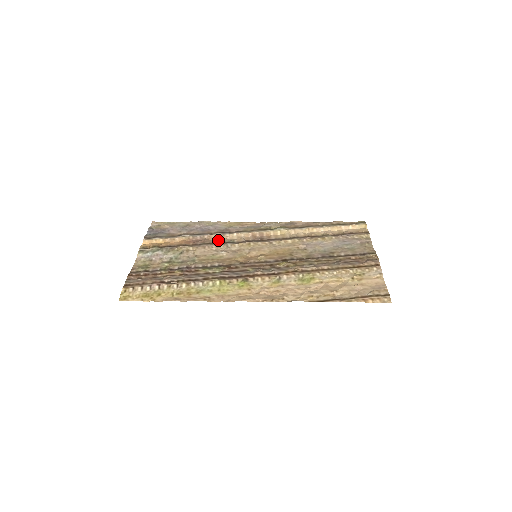
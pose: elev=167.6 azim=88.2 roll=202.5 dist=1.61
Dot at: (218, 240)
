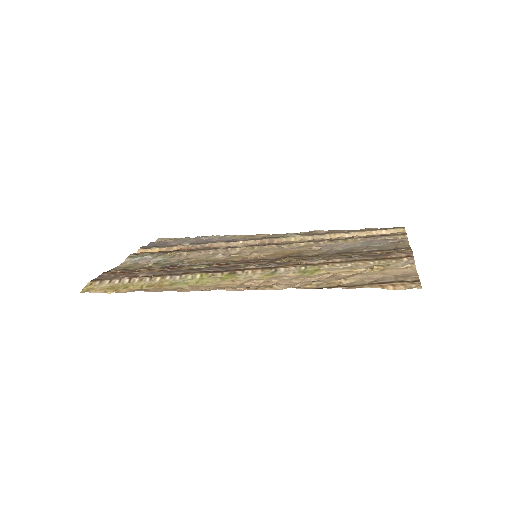
Dot at: (219, 247)
